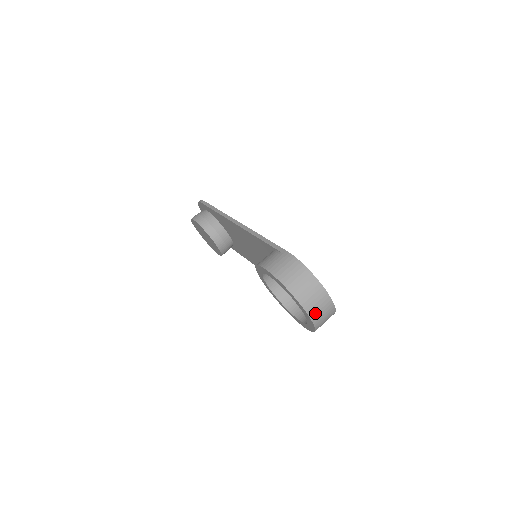
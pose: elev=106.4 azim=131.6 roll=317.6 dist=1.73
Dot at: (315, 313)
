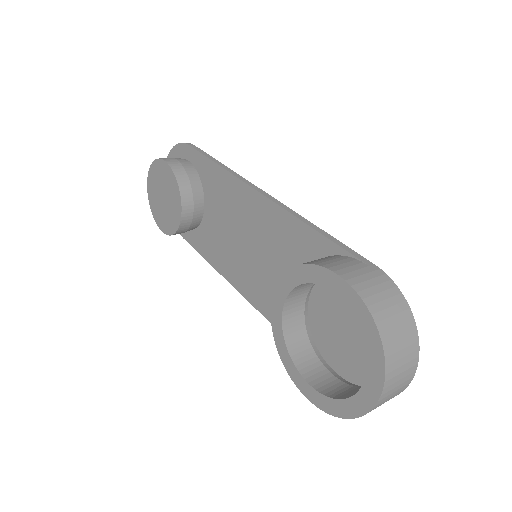
Dot at: (389, 389)
